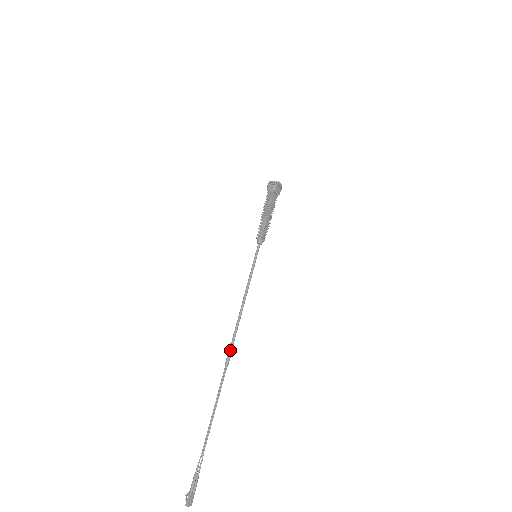
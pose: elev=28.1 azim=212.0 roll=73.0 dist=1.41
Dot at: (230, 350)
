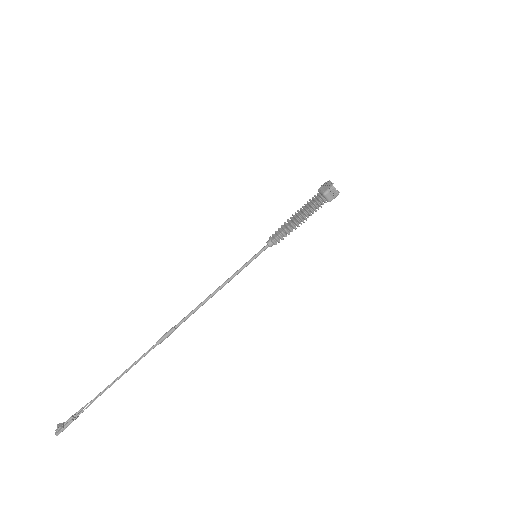
Dot at: occluded
